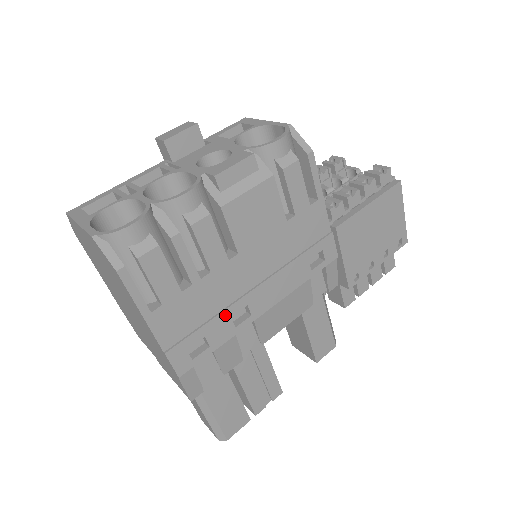
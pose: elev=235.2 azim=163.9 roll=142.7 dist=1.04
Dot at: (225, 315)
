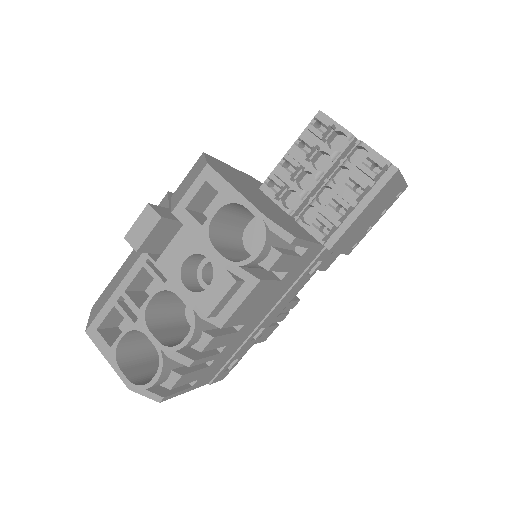
Dot at: (245, 344)
